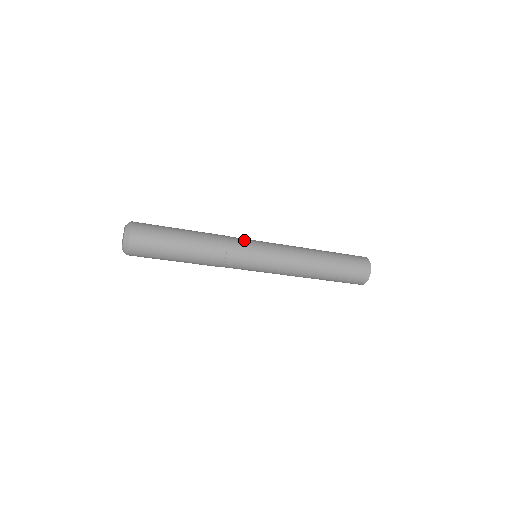
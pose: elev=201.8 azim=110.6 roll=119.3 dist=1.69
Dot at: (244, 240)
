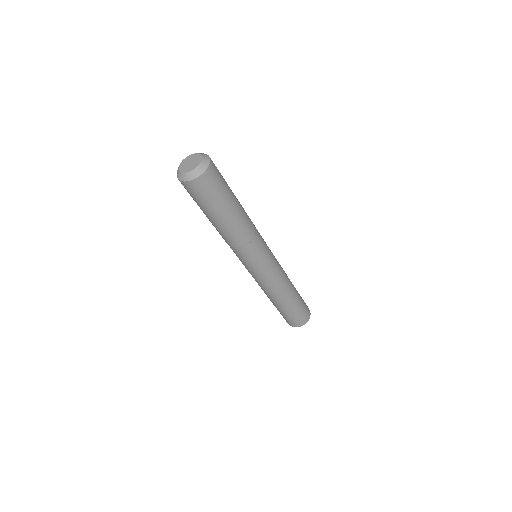
Dot at: occluded
